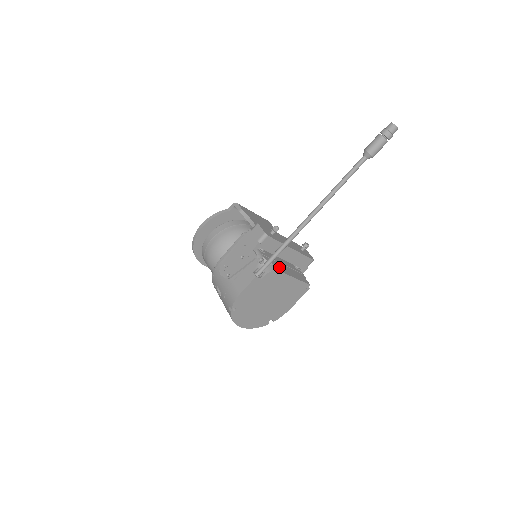
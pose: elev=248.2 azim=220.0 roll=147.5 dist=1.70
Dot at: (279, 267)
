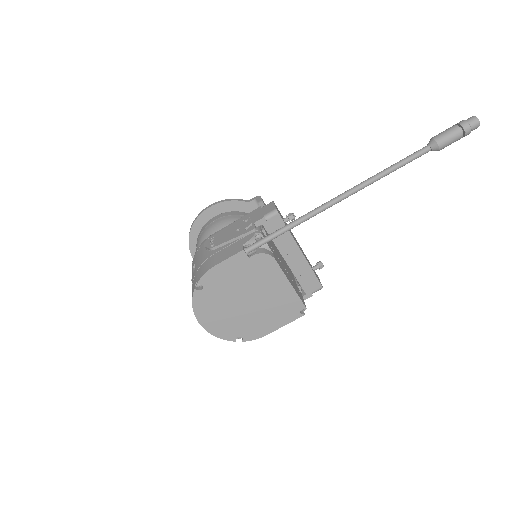
Dot at: (277, 259)
